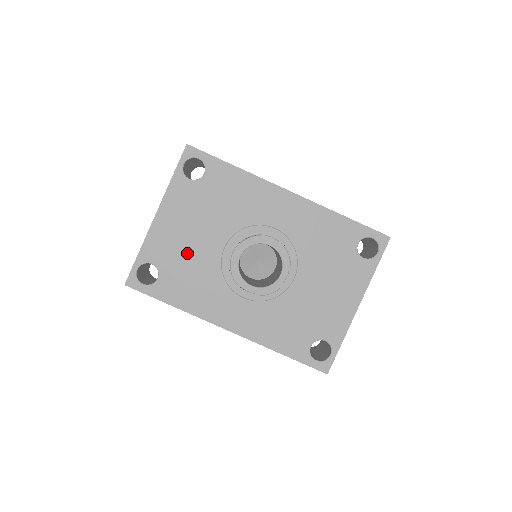
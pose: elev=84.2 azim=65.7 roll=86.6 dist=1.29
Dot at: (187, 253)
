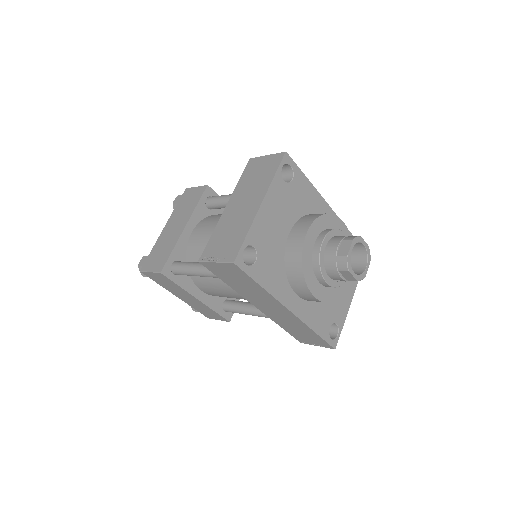
Dot at: (276, 242)
